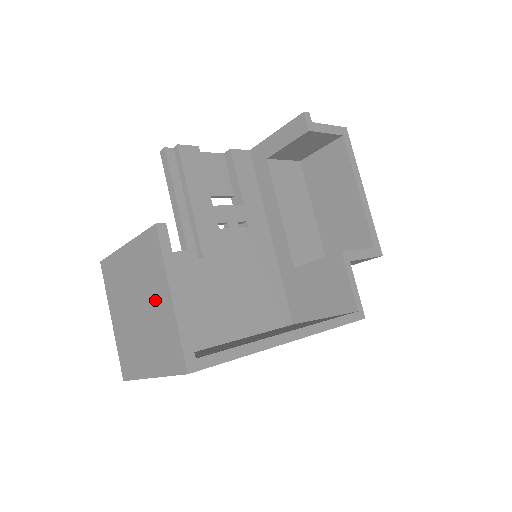
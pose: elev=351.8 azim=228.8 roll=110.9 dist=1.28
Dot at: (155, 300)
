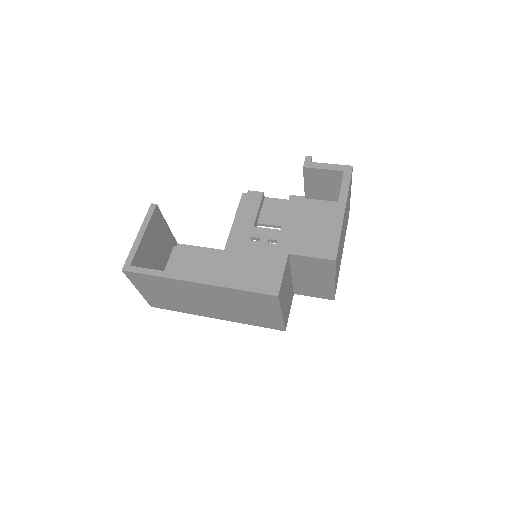
Dot at: occluded
